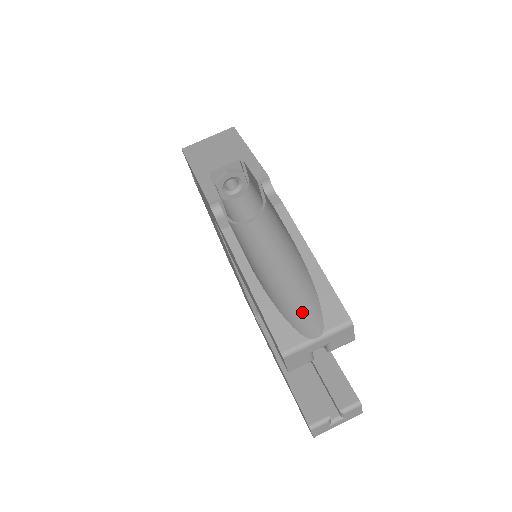
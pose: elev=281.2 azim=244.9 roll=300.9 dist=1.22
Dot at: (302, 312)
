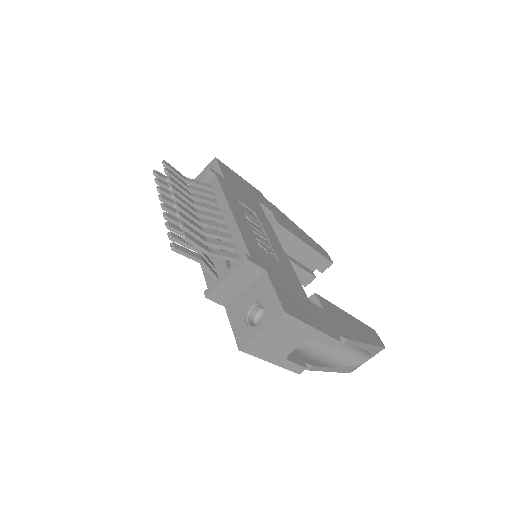
Dot at: (358, 356)
